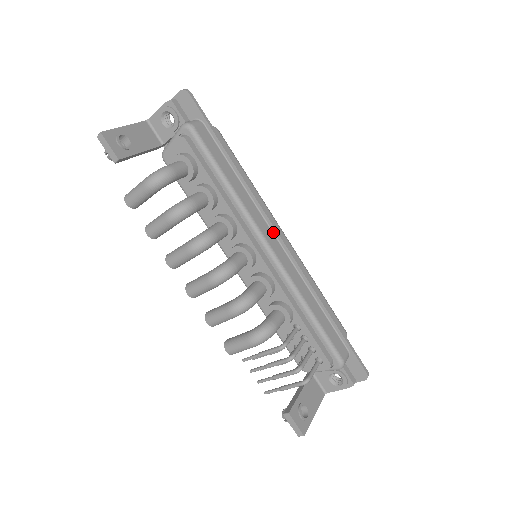
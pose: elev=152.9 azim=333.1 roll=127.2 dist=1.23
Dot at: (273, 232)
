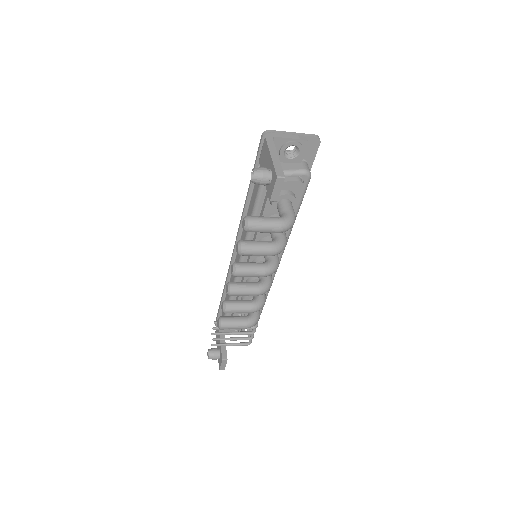
Dot at: occluded
